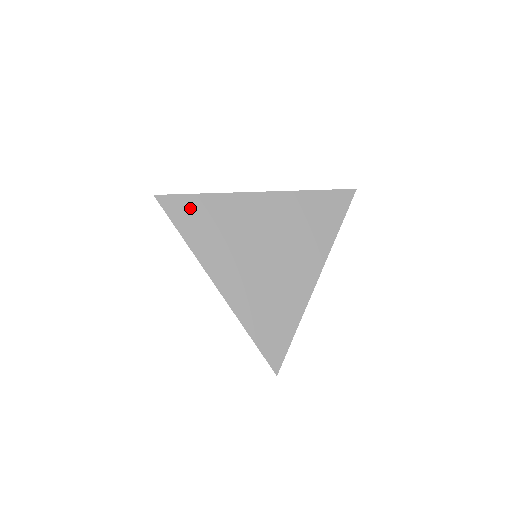
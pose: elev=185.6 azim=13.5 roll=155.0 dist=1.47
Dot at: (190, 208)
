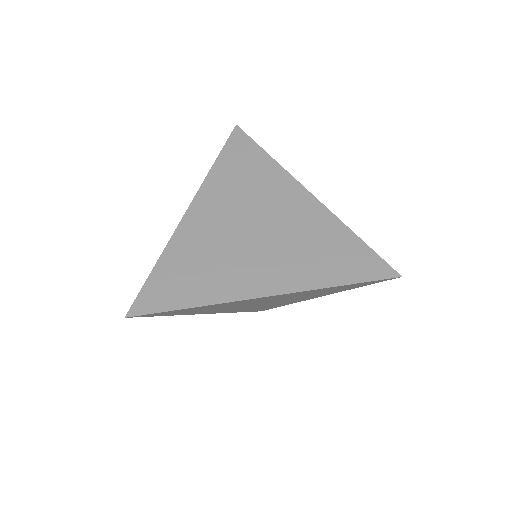
Dot at: (246, 152)
